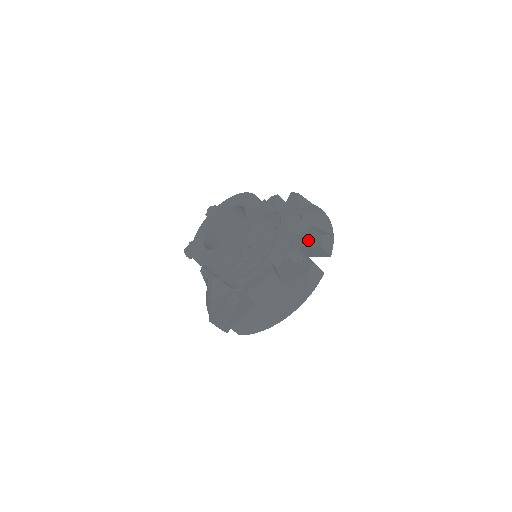
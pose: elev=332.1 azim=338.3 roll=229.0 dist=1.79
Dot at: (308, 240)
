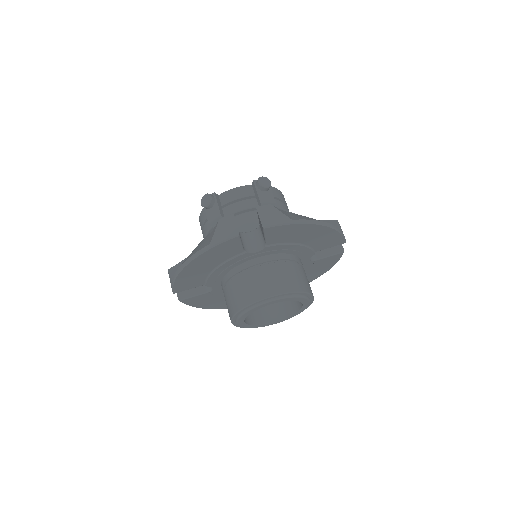
Dot at: occluded
